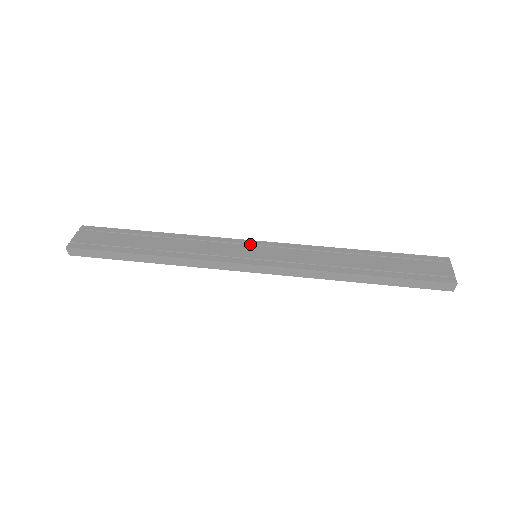
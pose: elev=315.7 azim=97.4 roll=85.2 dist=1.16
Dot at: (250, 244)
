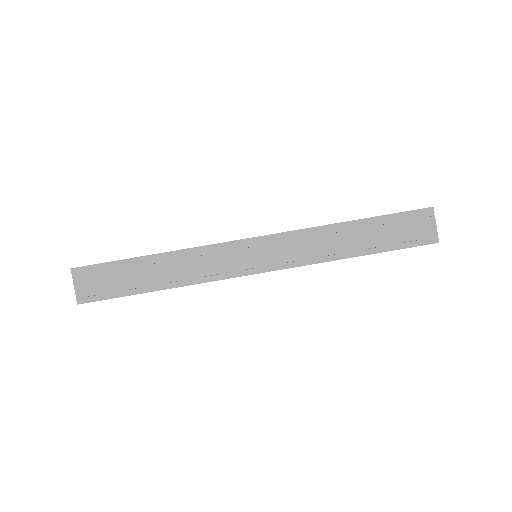
Dot at: (246, 245)
